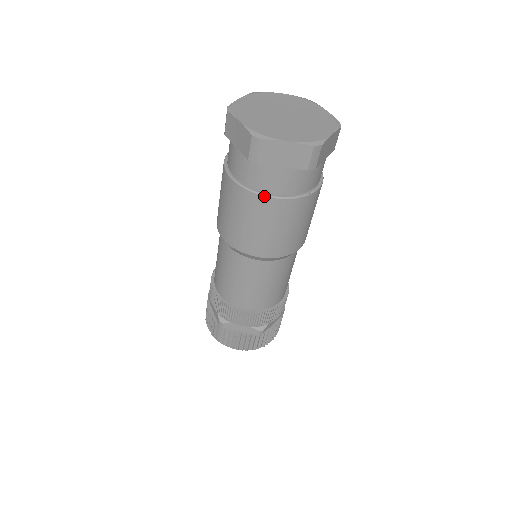
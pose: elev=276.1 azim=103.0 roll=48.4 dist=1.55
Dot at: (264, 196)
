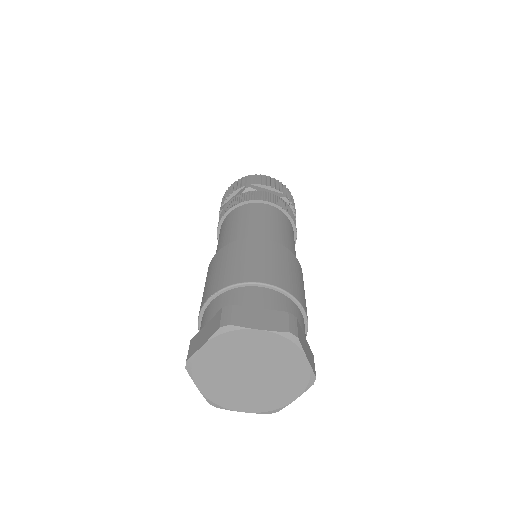
Dot at: occluded
